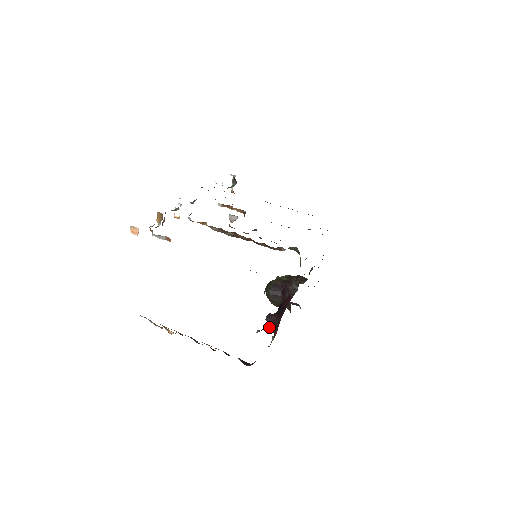
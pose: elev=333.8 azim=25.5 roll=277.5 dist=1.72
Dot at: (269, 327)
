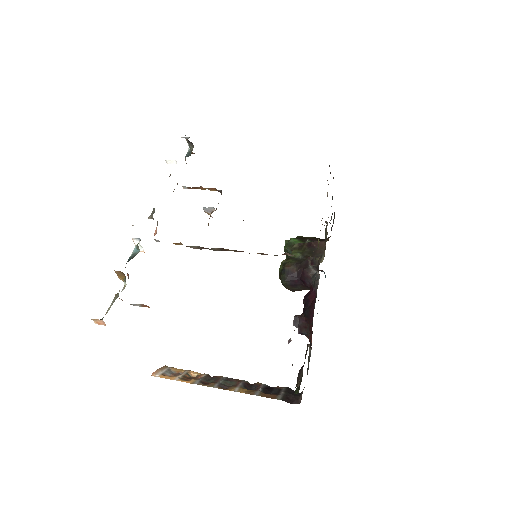
Dot at: (300, 333)
